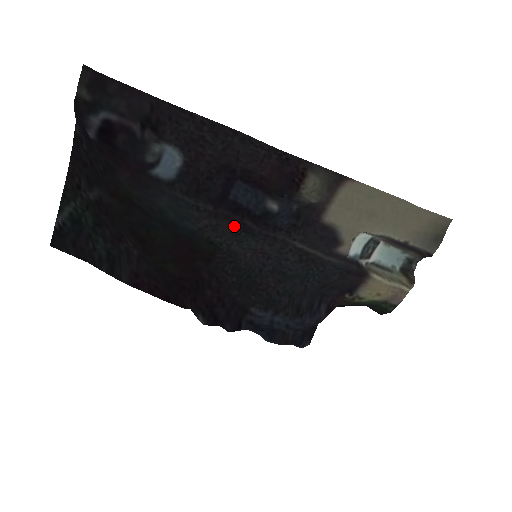
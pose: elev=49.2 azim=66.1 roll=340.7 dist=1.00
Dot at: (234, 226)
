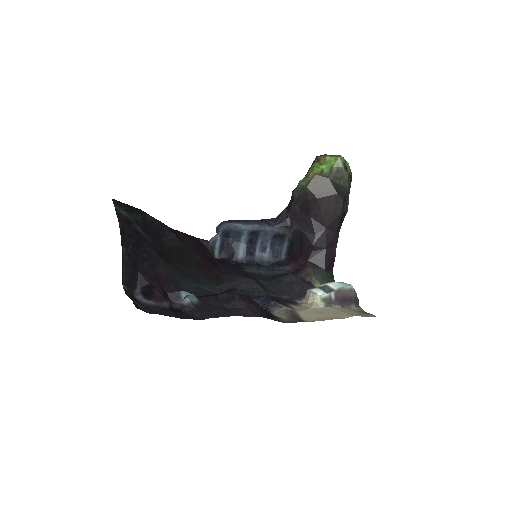
Dot at: occluded
